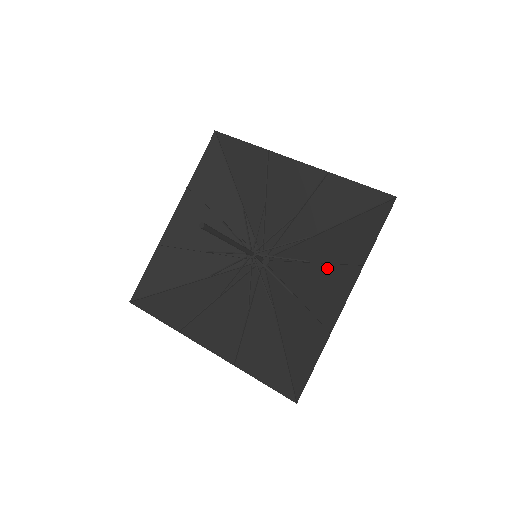
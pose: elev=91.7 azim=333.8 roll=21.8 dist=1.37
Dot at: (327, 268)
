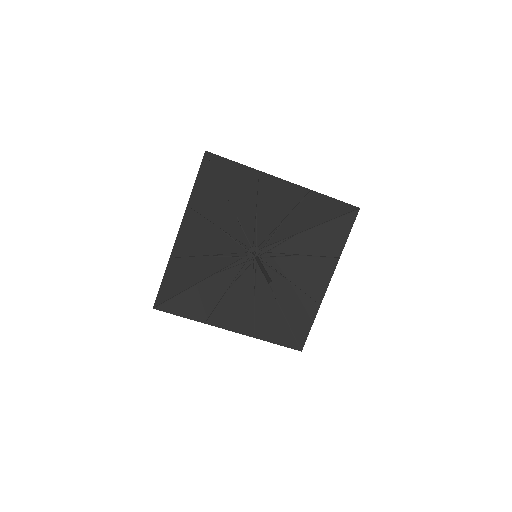
Dot at: (311, 259)
